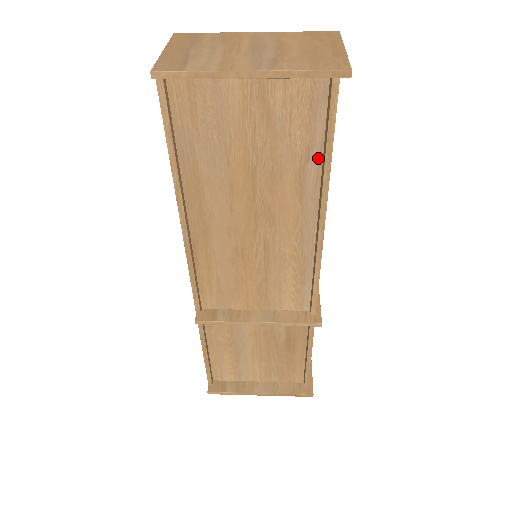
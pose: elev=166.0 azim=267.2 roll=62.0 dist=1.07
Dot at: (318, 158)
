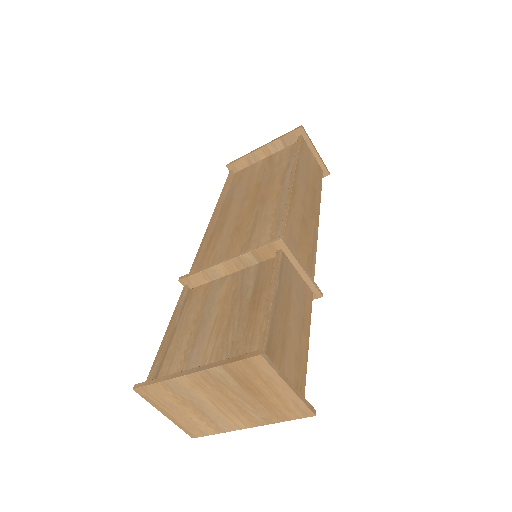
Dot at: occluded
